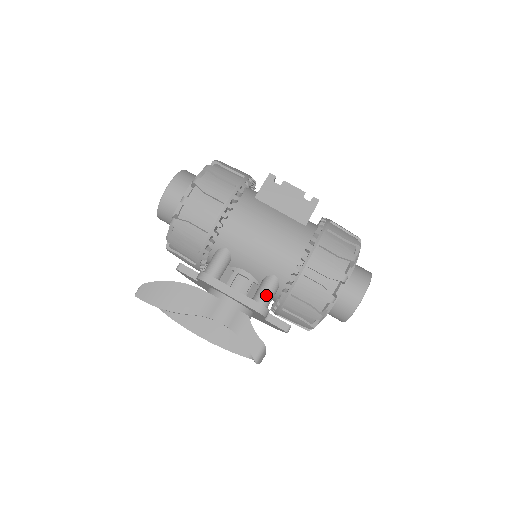
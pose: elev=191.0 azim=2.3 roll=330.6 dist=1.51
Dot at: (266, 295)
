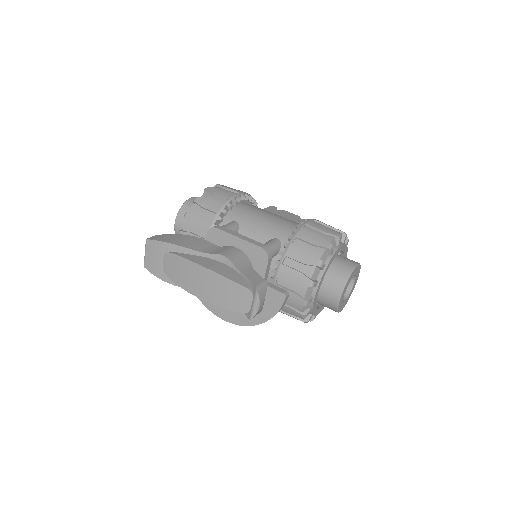
Dot at: (270, 245)
